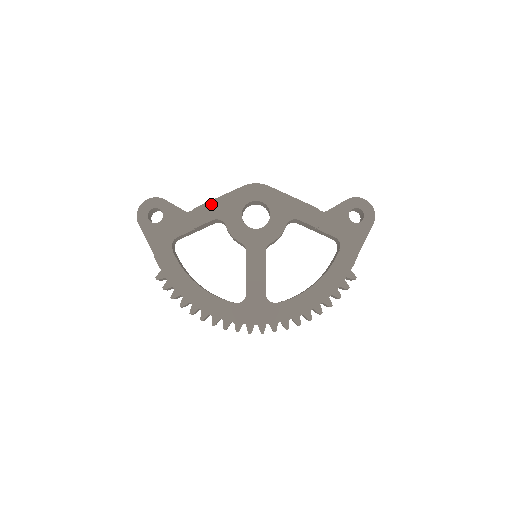
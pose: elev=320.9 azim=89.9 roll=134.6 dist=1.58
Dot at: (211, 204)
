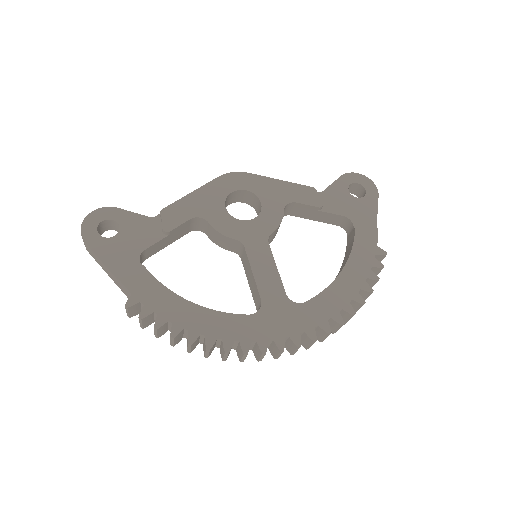
Dot at: (183, 202)
